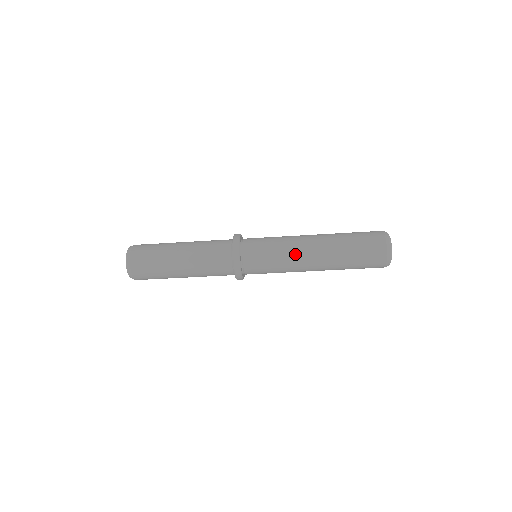
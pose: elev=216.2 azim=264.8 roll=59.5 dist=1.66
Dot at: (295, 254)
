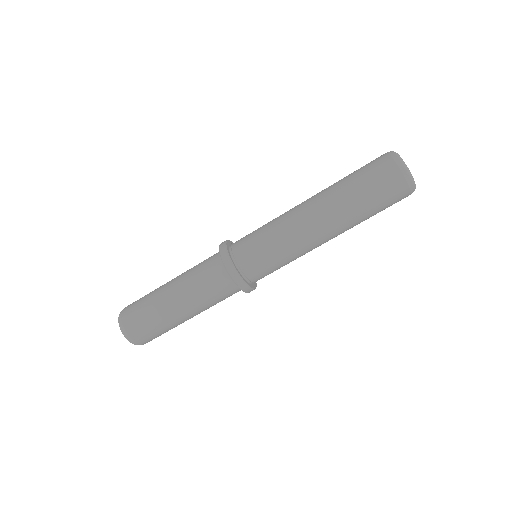
Dot at: (287, 216)
